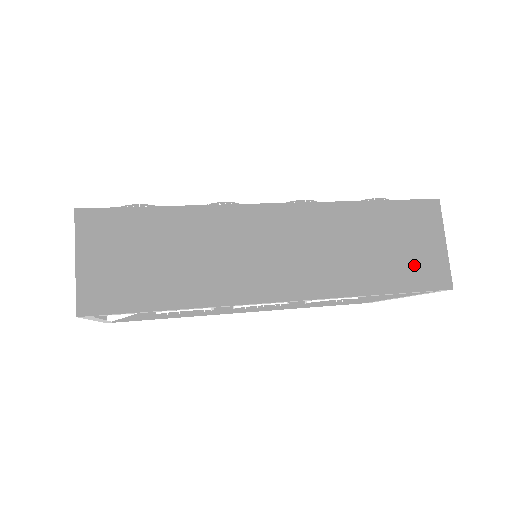
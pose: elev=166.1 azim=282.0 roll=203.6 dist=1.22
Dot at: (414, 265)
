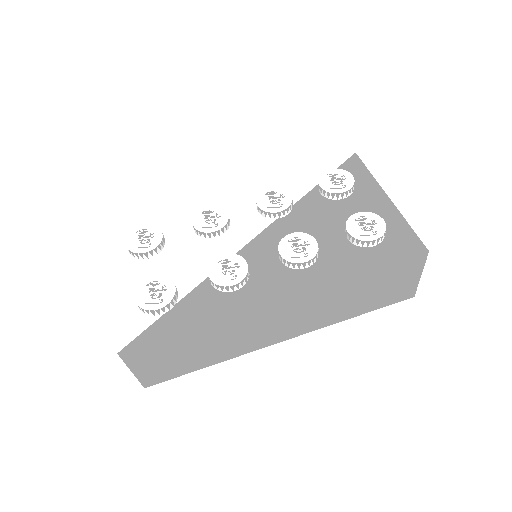
Dot at: (389, 295)
